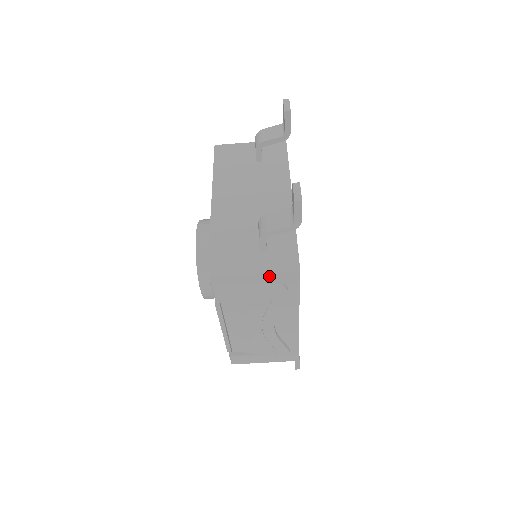
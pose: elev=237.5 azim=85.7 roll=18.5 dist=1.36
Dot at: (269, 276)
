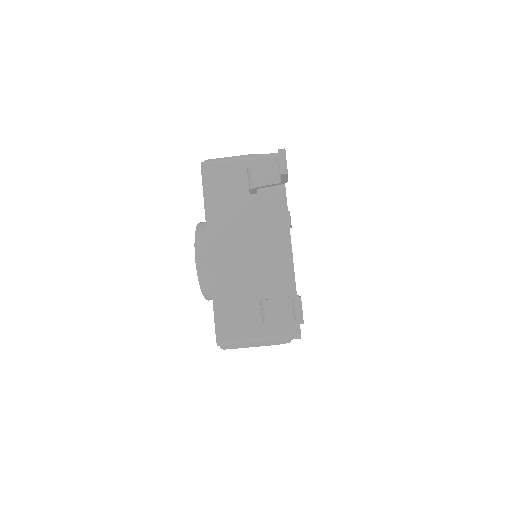
Dot at: occluded
